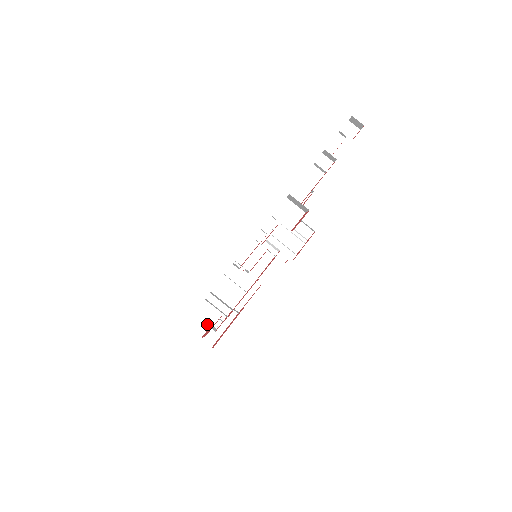
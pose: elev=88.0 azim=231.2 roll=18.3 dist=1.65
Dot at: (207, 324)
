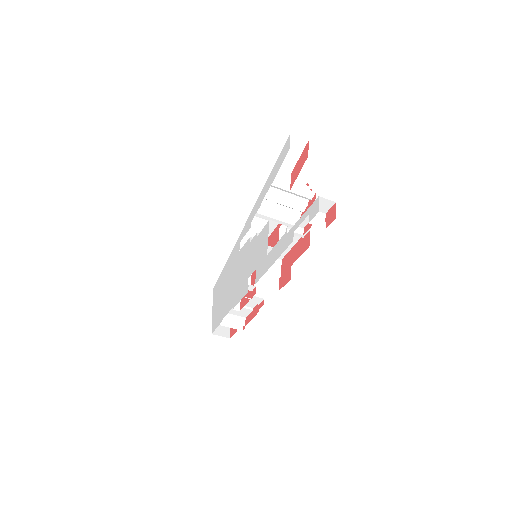
Dot at: occluded
